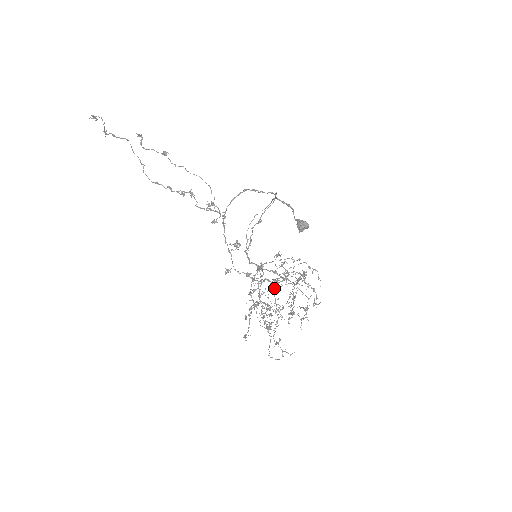
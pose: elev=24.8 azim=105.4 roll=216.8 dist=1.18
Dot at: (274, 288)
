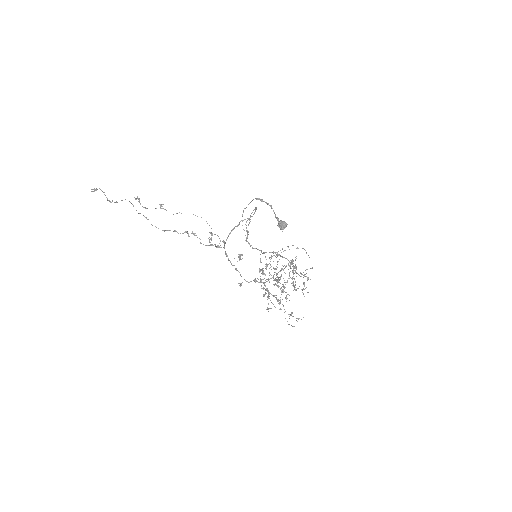
Dot at: occluded
